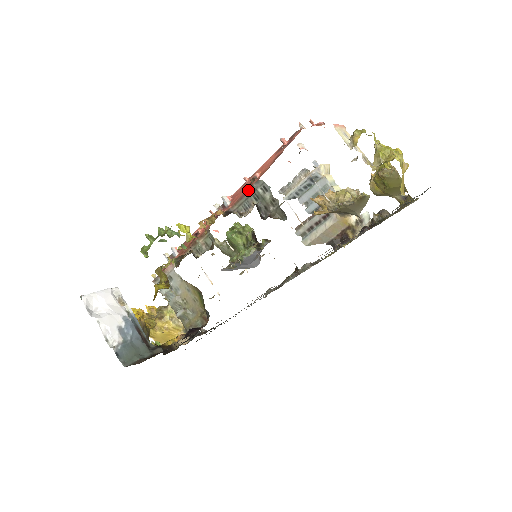
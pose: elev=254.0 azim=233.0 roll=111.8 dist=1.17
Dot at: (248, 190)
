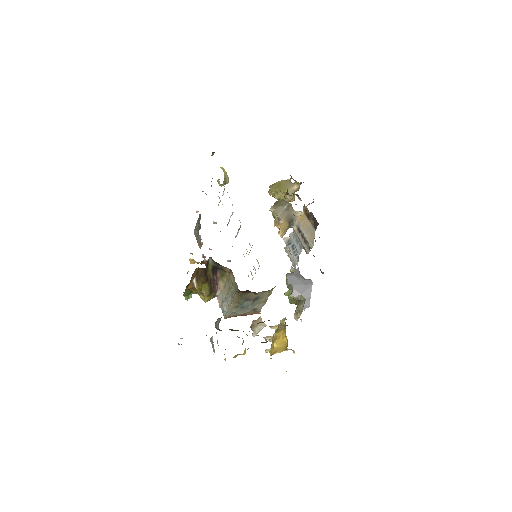
Dot at: (196, 238)
